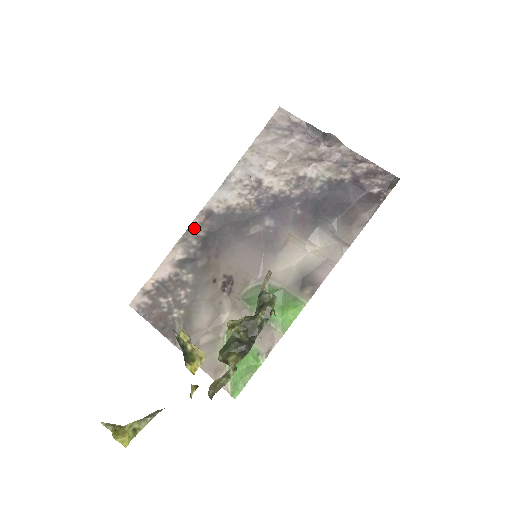
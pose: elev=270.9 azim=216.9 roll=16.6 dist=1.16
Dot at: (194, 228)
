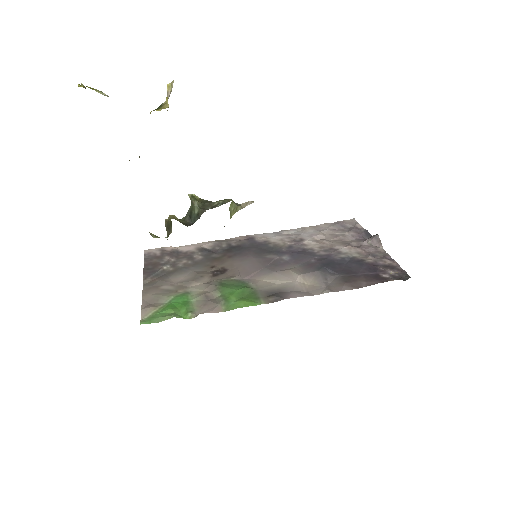
Dot at: (233, 240)
